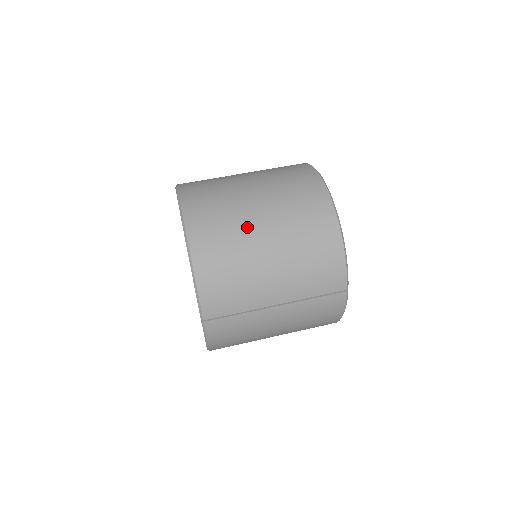
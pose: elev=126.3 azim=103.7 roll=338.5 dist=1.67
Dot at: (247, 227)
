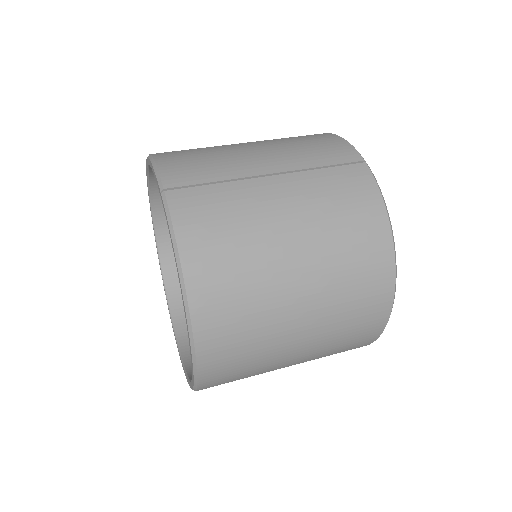
Dot at: occluded
